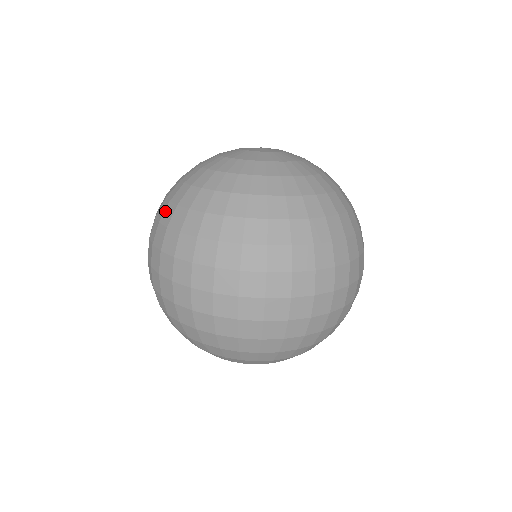
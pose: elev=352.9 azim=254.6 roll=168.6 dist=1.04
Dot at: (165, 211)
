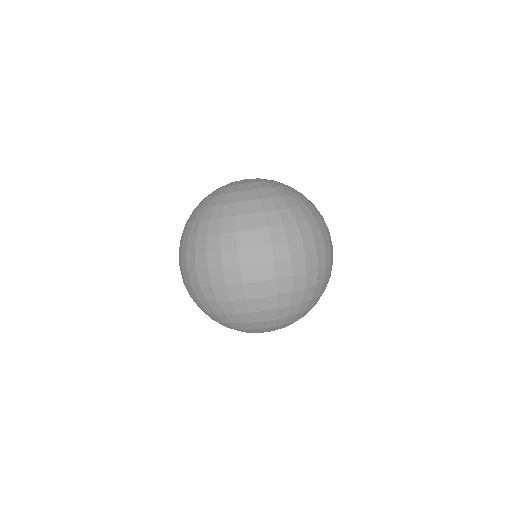
Dot at: occluded
